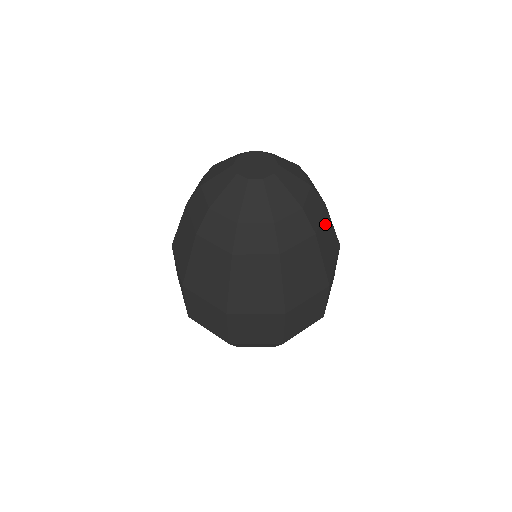
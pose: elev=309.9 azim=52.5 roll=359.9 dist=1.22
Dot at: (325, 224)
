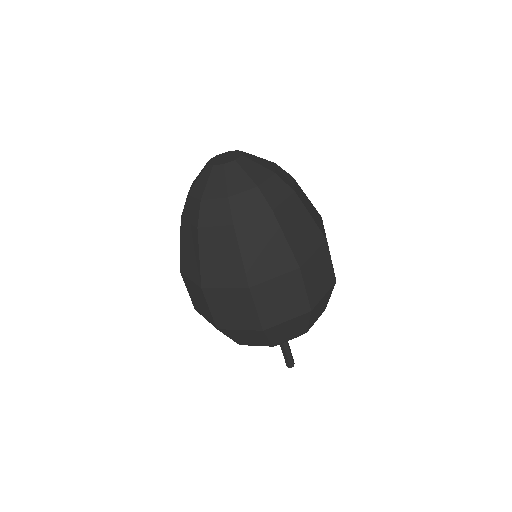
Dot at: (300, 191)
